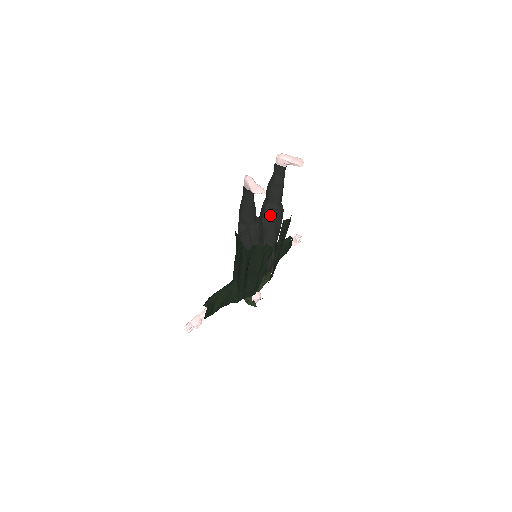
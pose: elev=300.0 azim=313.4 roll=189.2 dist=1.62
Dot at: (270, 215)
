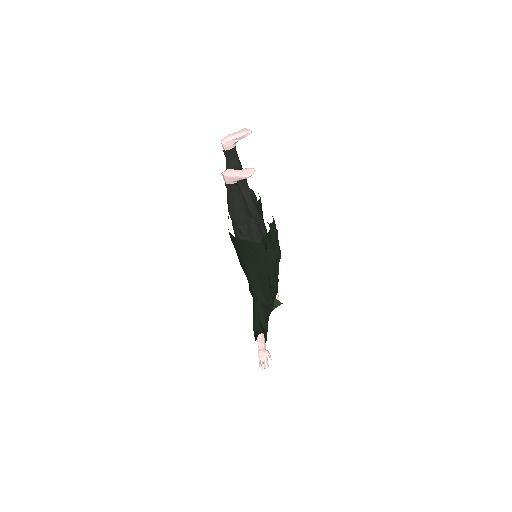
Dot at: (249, 204)
